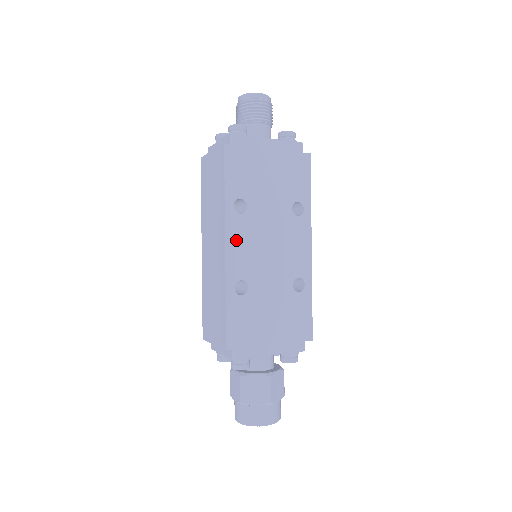
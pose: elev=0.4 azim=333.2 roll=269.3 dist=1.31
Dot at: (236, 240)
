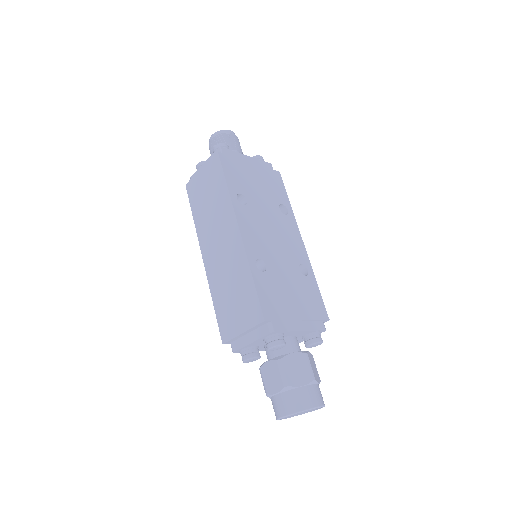
Dot at: (246, 225)
